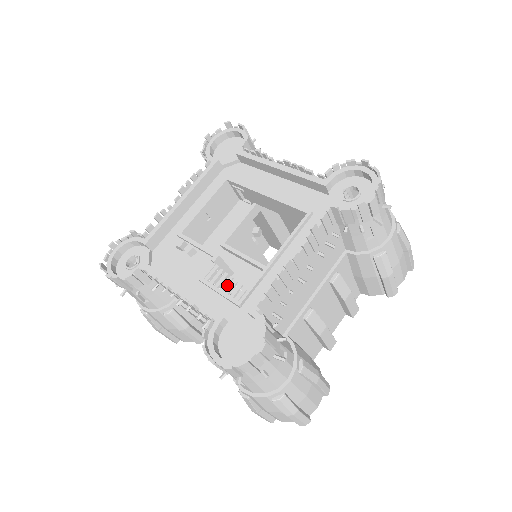
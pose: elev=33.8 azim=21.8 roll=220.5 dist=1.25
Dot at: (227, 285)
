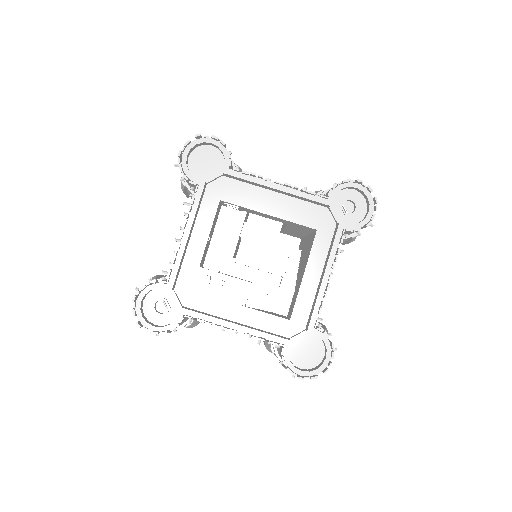
Dot at: (261, 301)
